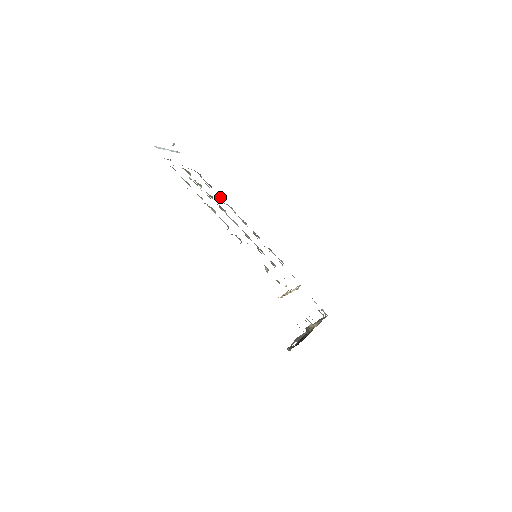
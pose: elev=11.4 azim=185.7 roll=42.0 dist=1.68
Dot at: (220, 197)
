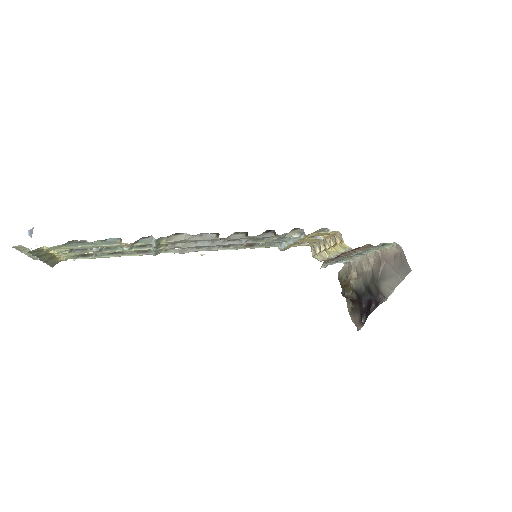
Dot at: (143, 253)
